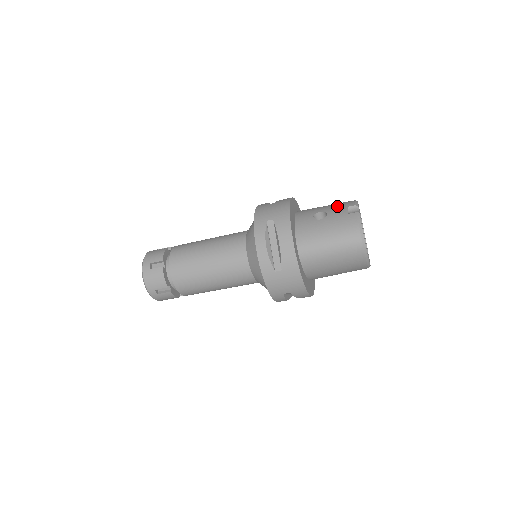
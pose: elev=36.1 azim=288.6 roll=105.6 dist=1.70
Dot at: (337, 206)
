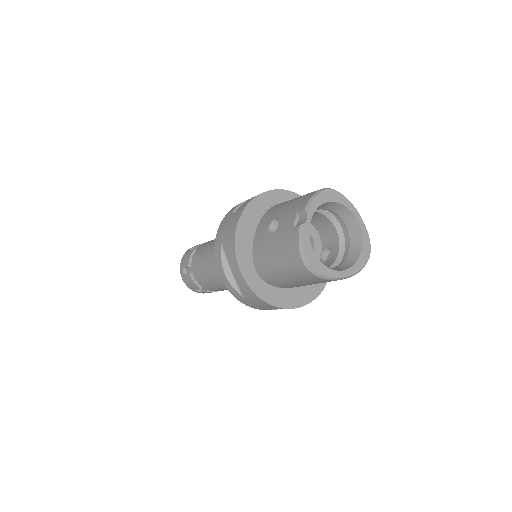
Dot at: (291, 209)
